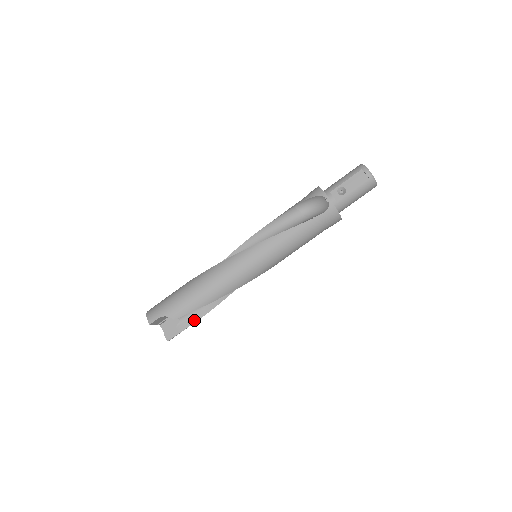
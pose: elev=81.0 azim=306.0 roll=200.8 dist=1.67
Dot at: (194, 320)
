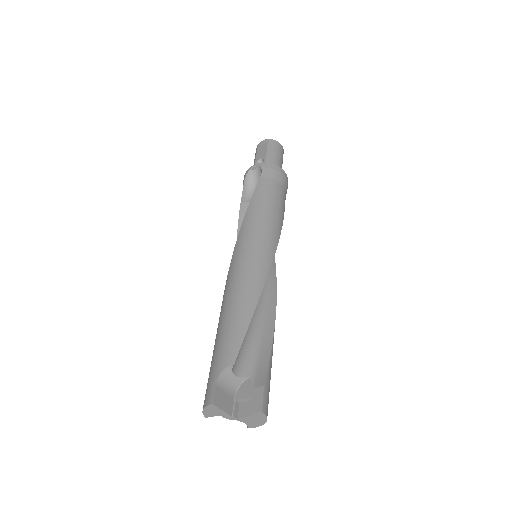
Dot at: (266, 360)
